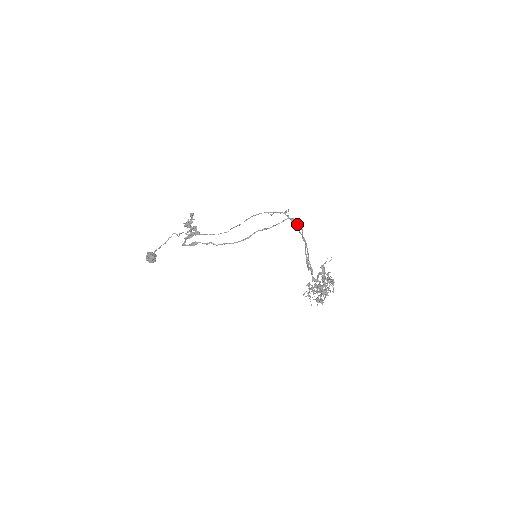
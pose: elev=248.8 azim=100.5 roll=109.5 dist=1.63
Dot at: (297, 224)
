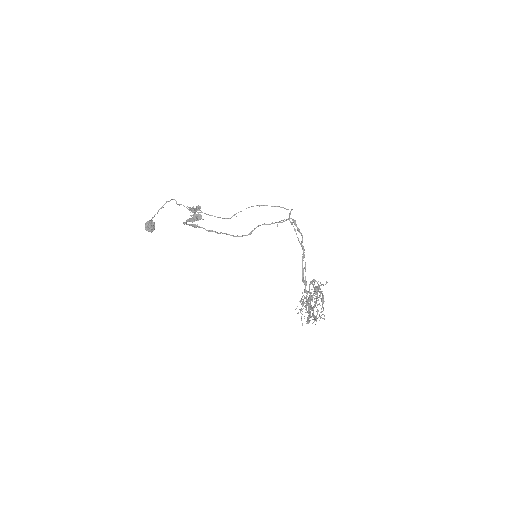
Dot at: (299, 230)
